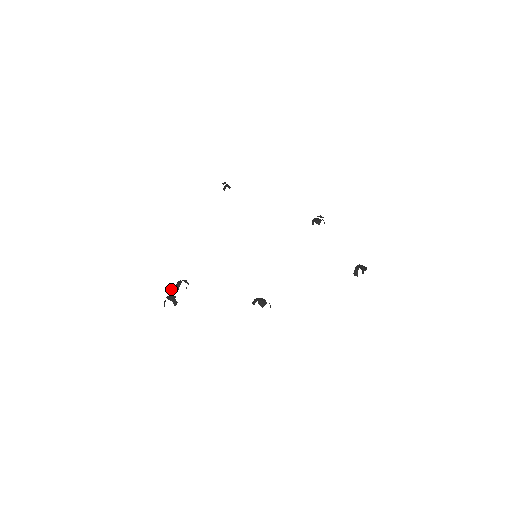
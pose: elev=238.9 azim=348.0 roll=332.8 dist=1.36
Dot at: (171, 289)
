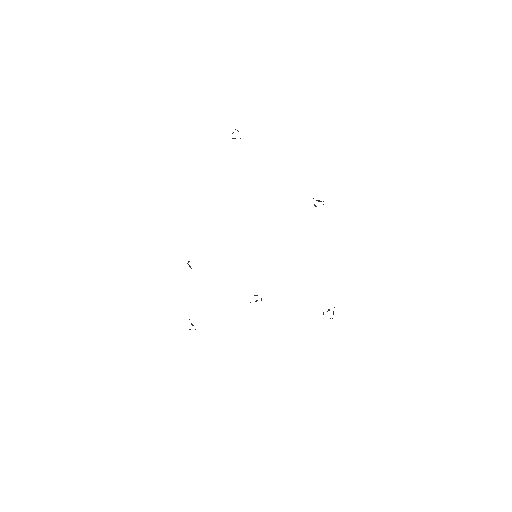
Dot at: occluded
